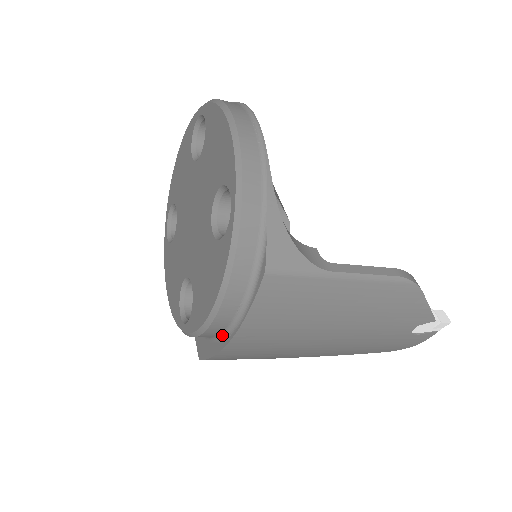
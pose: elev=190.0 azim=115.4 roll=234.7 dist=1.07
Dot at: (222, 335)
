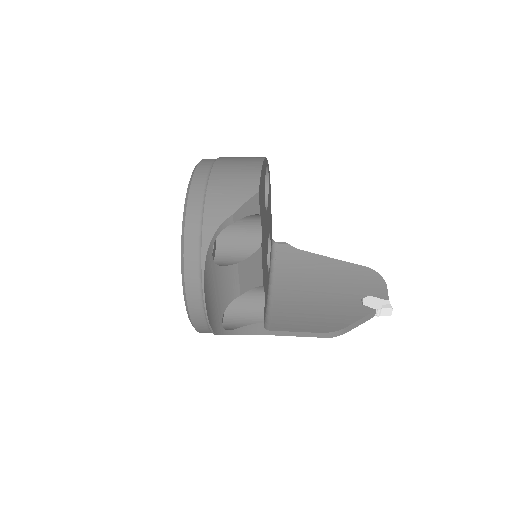
Dot at: occluded
